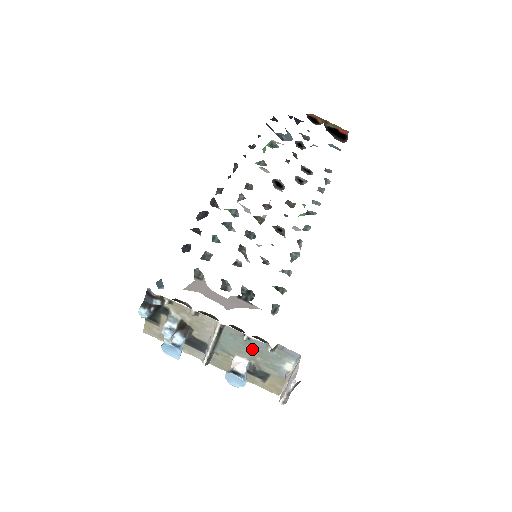
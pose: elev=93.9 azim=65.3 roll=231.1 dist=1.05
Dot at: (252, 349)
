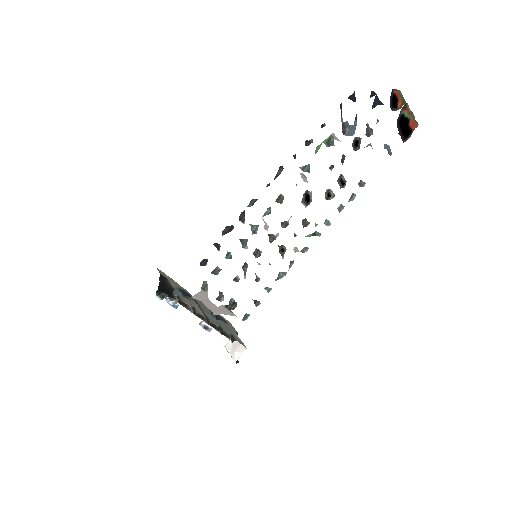
Dot at: (221, 325)
